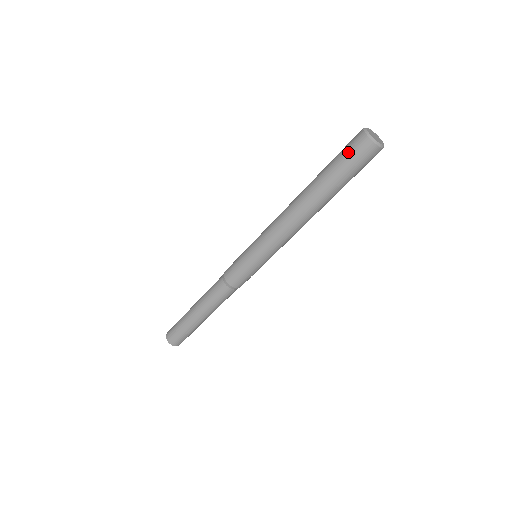
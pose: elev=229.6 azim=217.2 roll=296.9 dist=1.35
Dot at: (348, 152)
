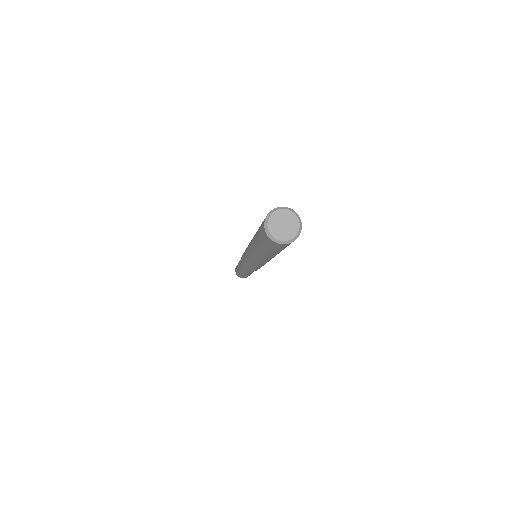
Dot at: (272, 248)
